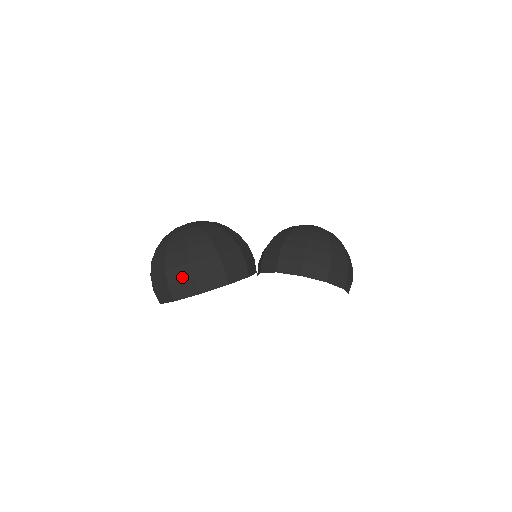
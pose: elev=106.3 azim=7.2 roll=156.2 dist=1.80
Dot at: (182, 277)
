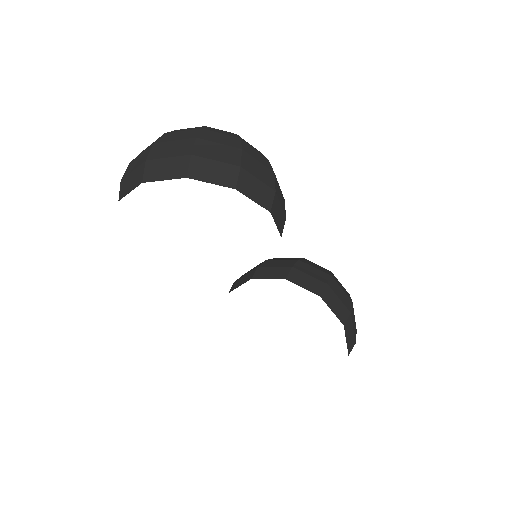
Dot at: (221, 156)
